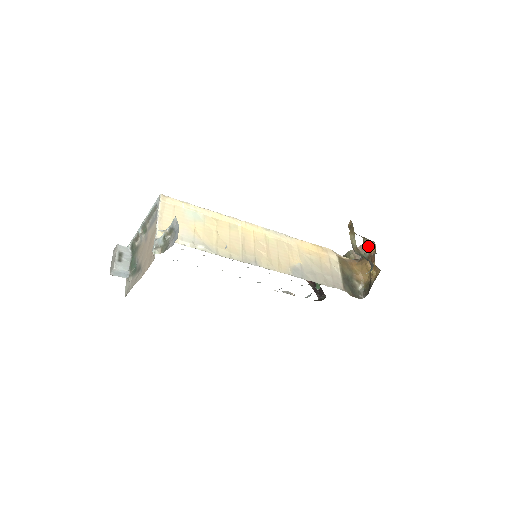
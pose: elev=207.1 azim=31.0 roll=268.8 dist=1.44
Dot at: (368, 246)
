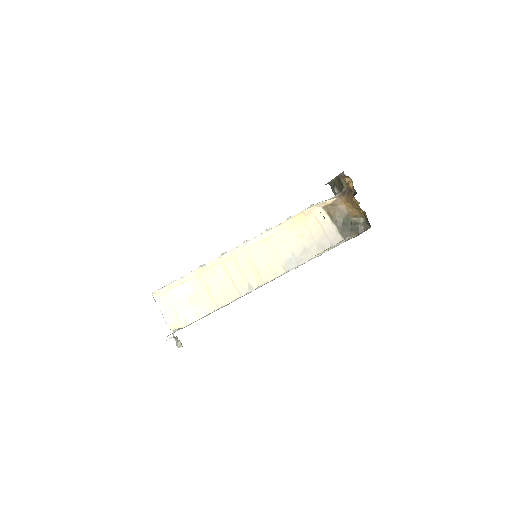
Dot at: (346, 178)
